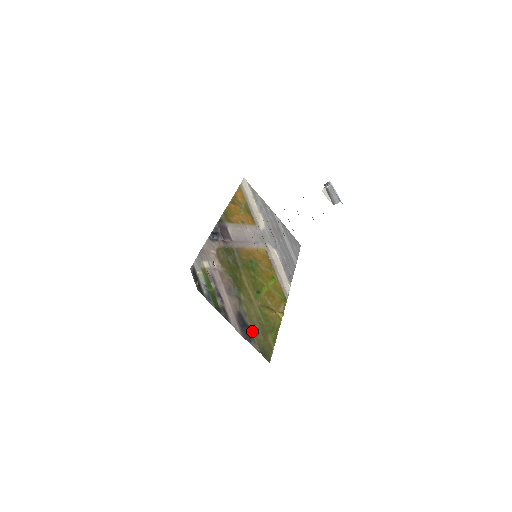
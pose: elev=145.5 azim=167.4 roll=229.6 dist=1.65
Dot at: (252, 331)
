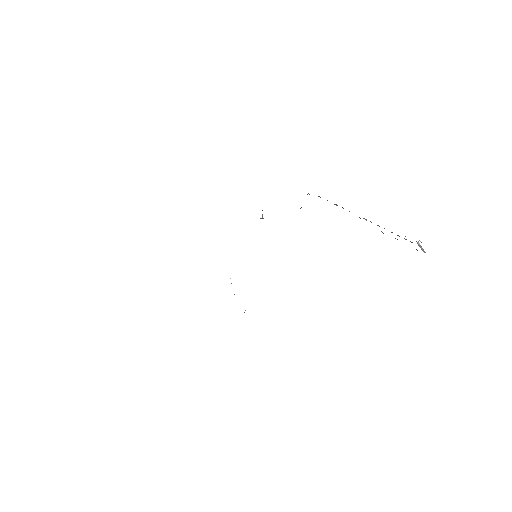
Dot at: occluded
